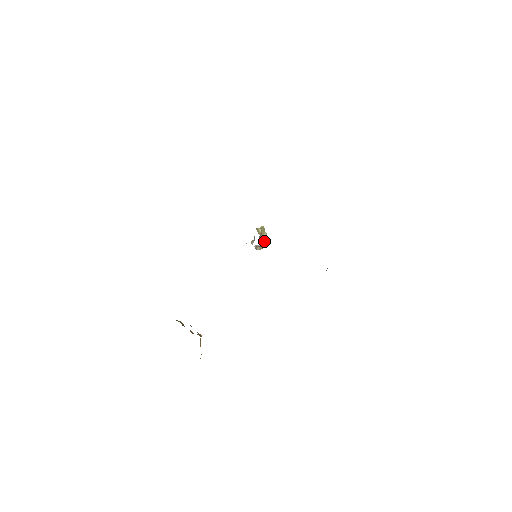
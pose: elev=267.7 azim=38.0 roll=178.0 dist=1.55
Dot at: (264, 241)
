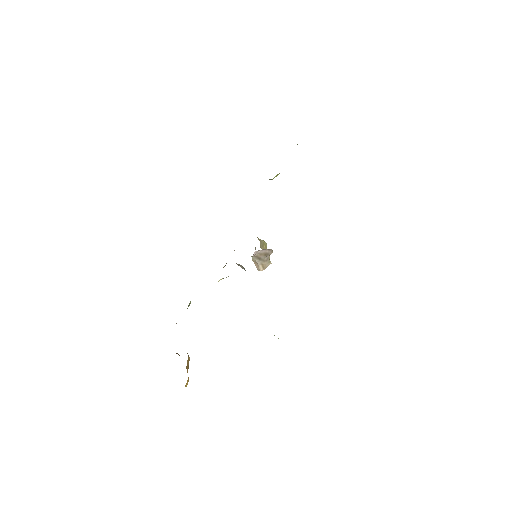
Dot at: occluded
